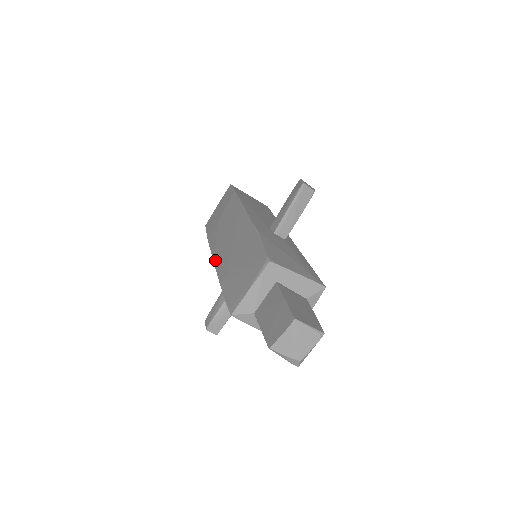
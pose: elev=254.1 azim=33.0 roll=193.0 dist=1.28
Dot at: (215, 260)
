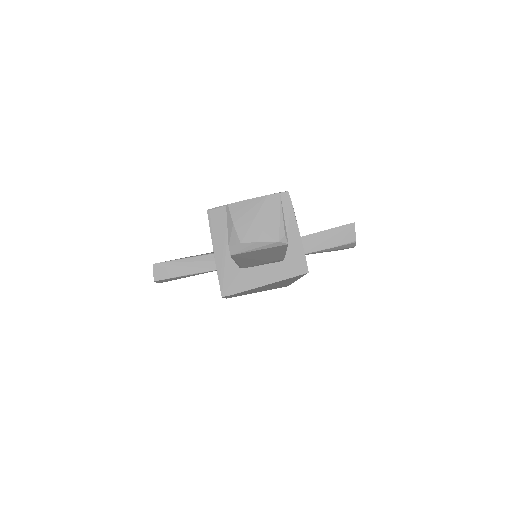
Dot at: occluded
